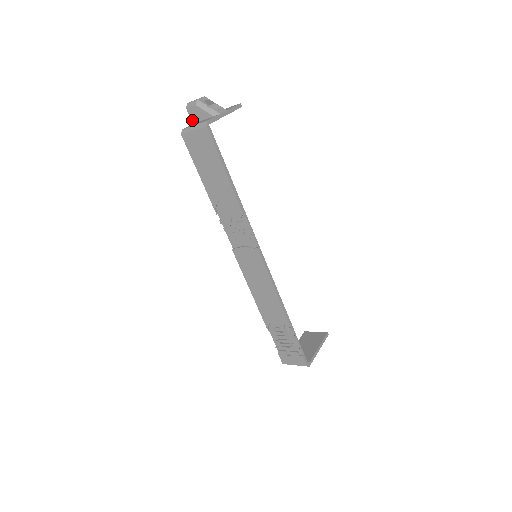
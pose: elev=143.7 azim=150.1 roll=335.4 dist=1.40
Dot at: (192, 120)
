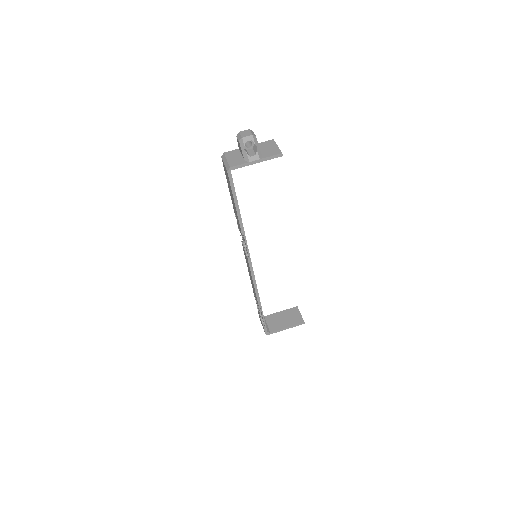
Dot at: (238, 146)
